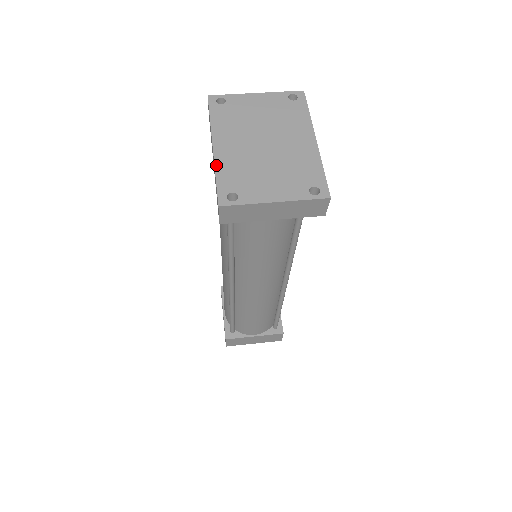
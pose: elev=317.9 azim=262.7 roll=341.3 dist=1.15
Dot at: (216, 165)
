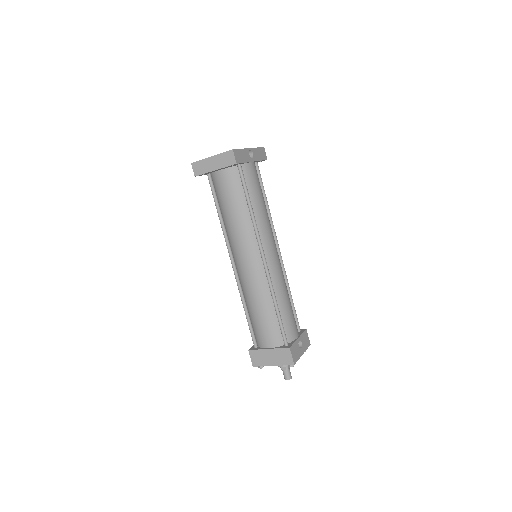
Dot at: occluded
